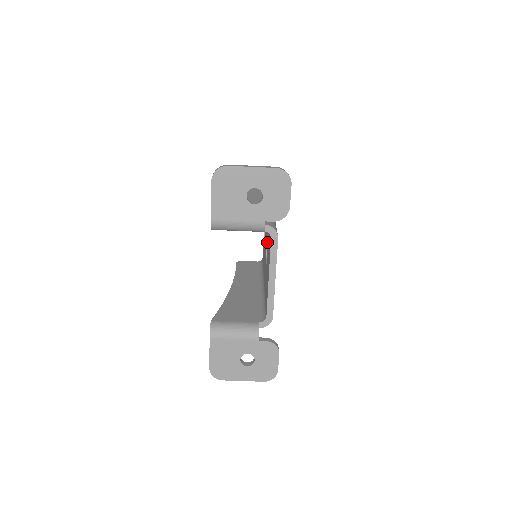
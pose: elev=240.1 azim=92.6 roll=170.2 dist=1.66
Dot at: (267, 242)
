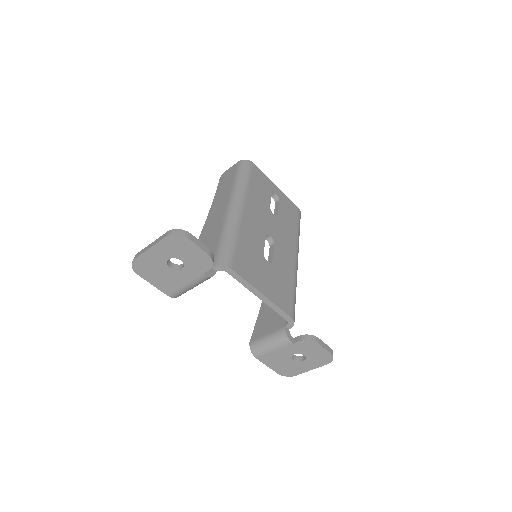
Dot at: occluded
